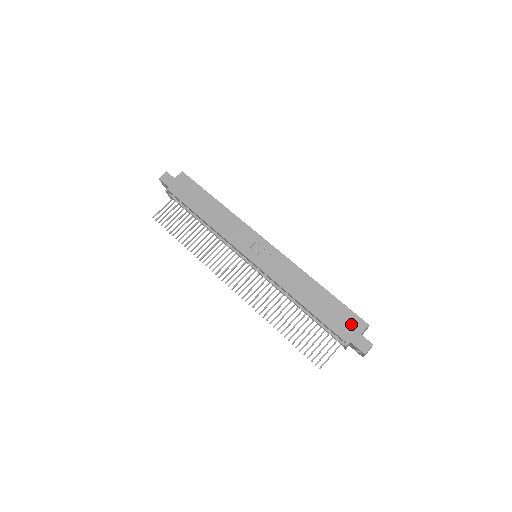
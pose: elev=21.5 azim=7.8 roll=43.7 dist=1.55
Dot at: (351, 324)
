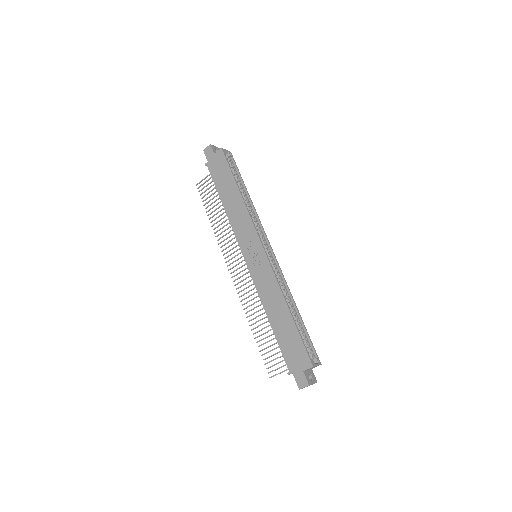
Dot at: (299, 358)
